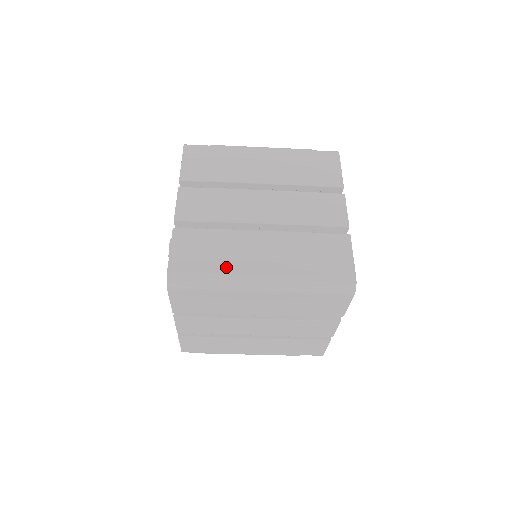
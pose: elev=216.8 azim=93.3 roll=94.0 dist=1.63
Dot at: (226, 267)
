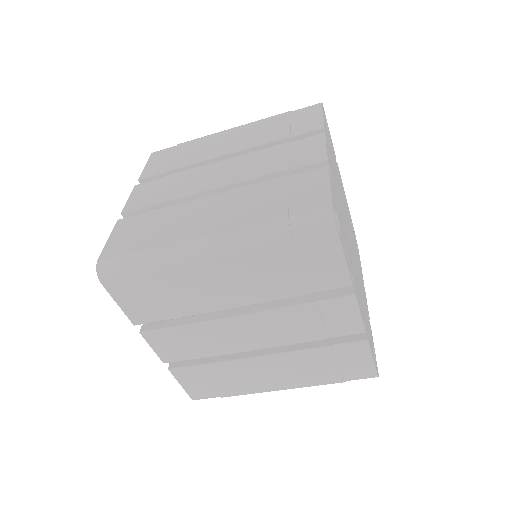
Dot at: (163, 239)
